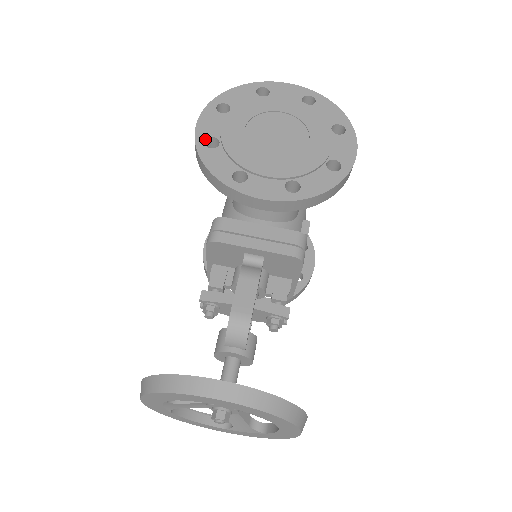
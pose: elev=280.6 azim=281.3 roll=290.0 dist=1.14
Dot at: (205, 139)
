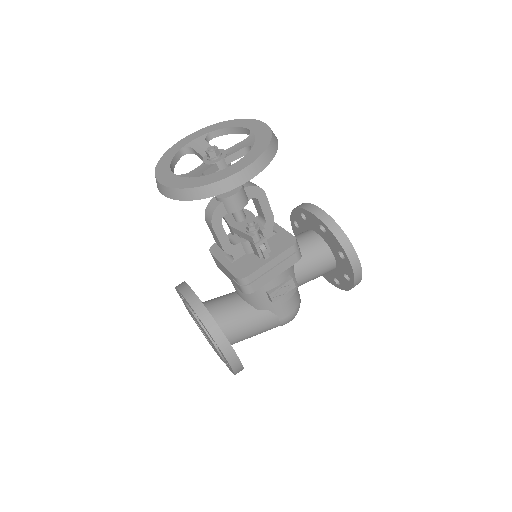
Dot at: occluded
